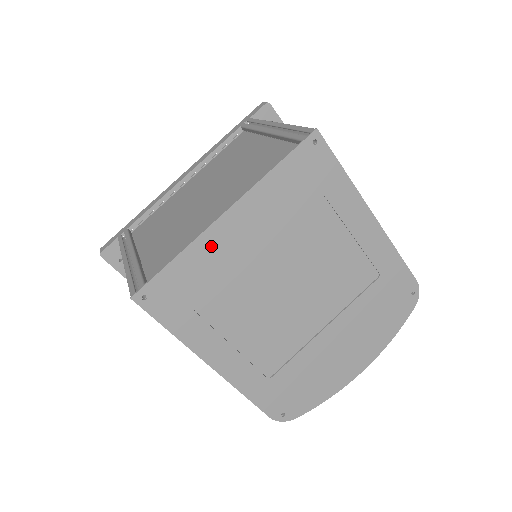
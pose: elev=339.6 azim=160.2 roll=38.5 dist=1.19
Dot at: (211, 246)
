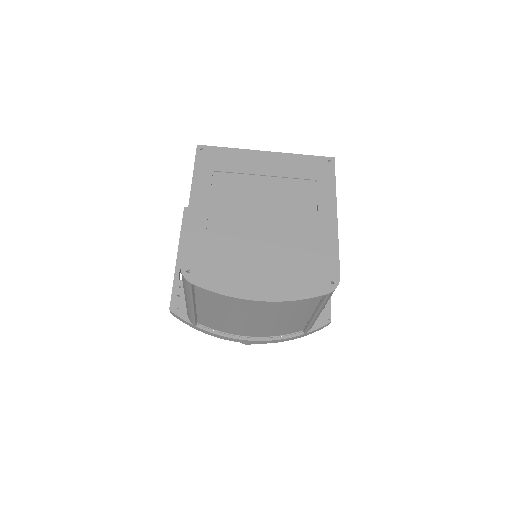
Dot at: (248, 157)
